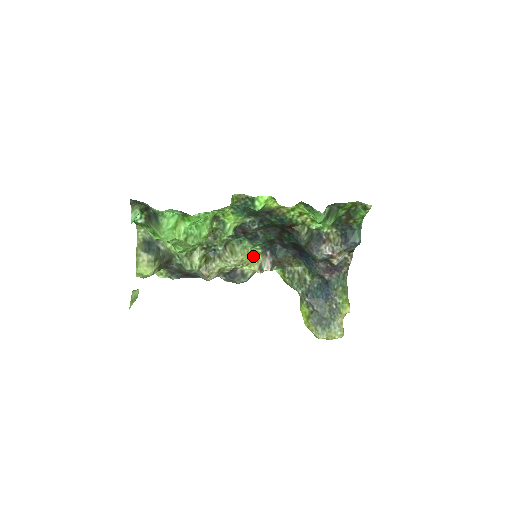
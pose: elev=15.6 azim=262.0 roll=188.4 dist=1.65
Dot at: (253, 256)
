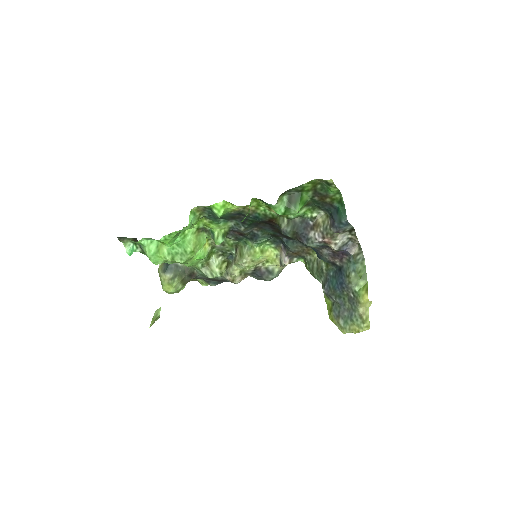
Dot at: (268, 252)
